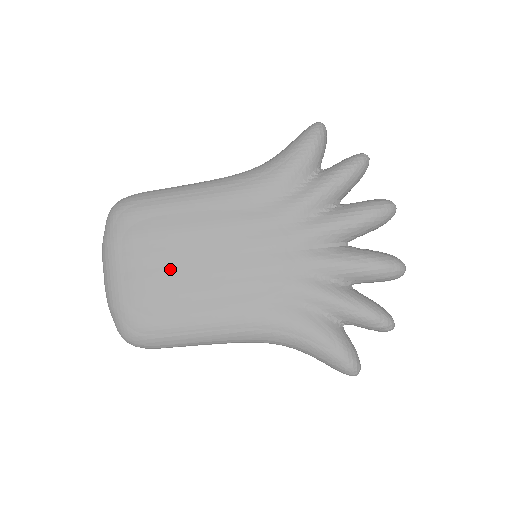
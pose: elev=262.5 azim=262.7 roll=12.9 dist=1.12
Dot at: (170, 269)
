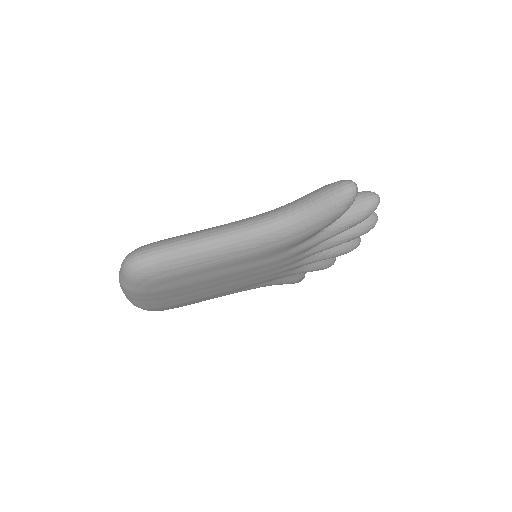
Dot at: occluded
